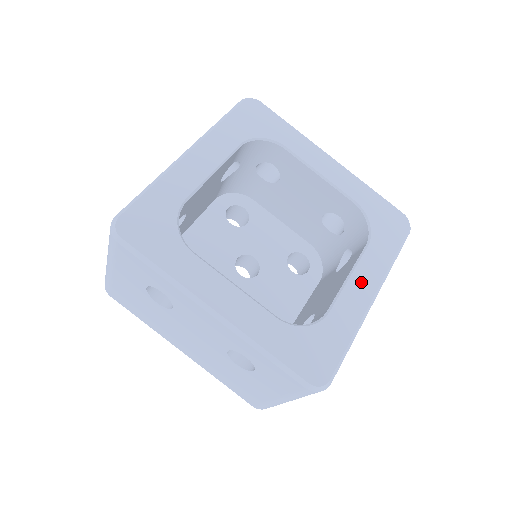
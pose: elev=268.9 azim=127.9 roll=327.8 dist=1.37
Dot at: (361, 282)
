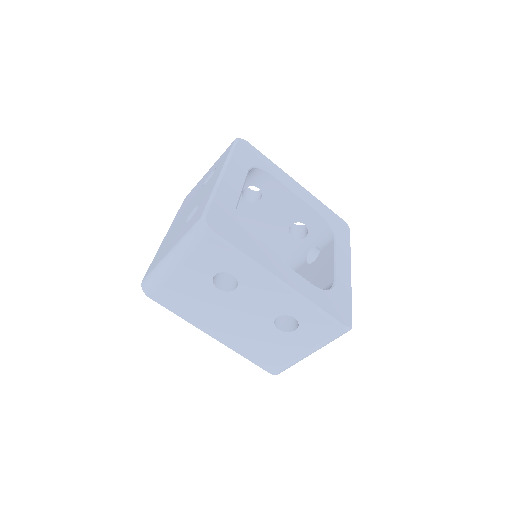
Dot at: (342, 262)
